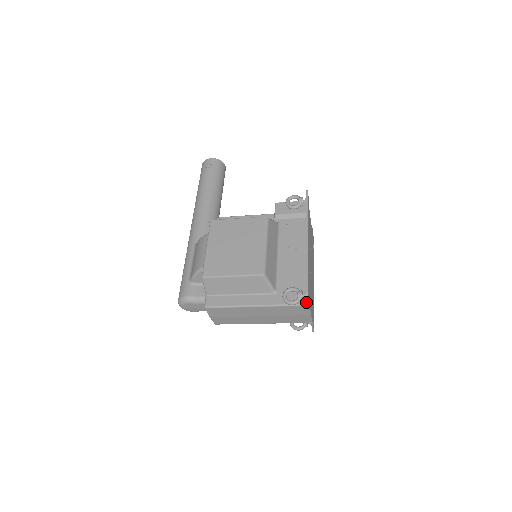
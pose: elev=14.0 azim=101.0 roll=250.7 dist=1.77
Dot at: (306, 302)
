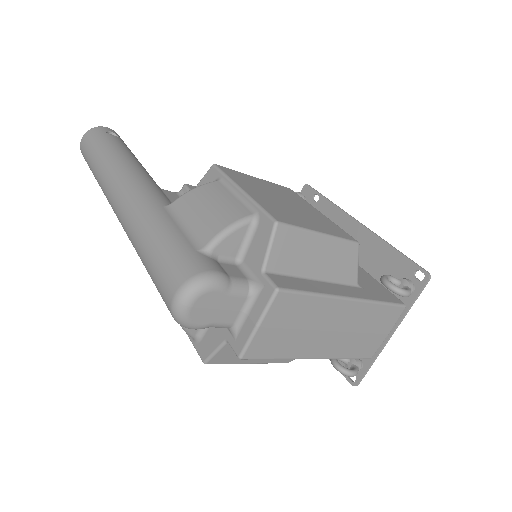
Dot at: (403, 302)
